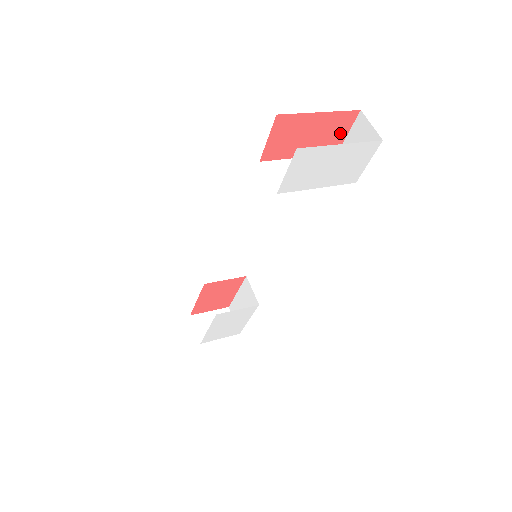
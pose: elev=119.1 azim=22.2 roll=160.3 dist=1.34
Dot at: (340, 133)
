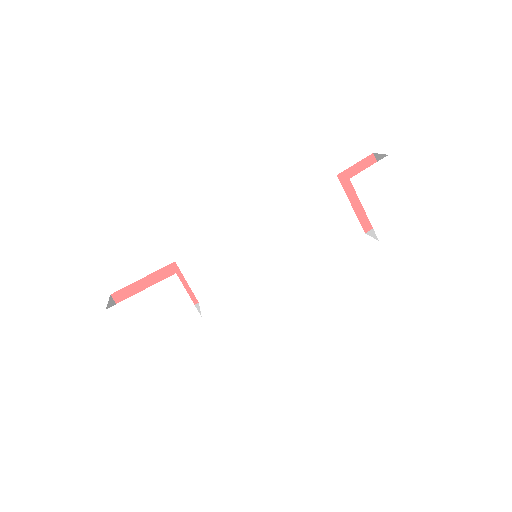
Dot at: occluded
